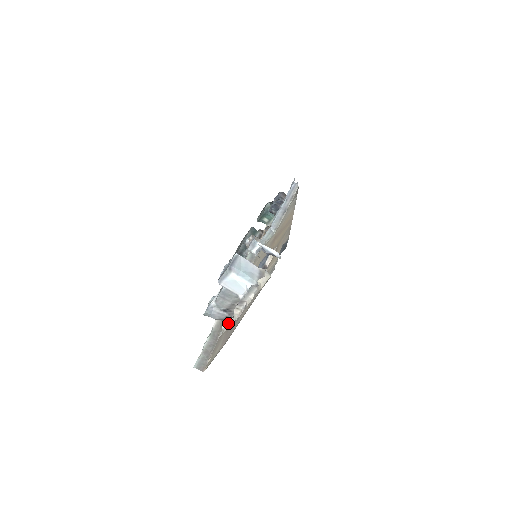
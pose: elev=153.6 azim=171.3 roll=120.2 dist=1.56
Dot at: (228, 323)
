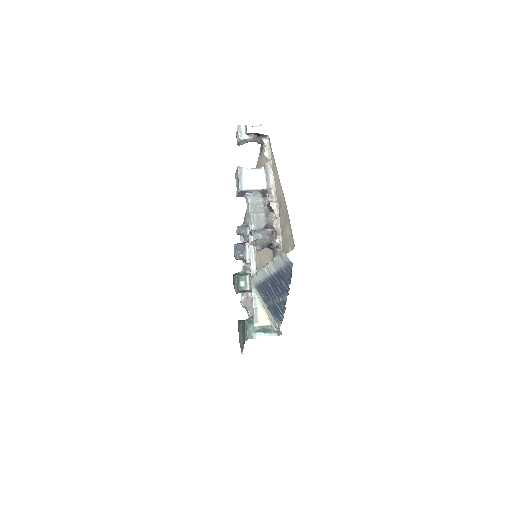
Dot at: (277, 227)
